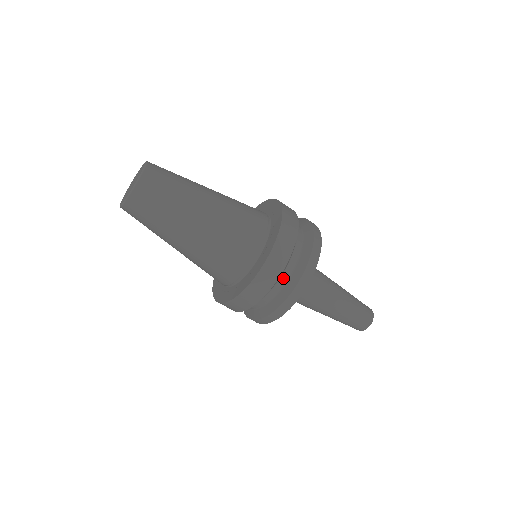
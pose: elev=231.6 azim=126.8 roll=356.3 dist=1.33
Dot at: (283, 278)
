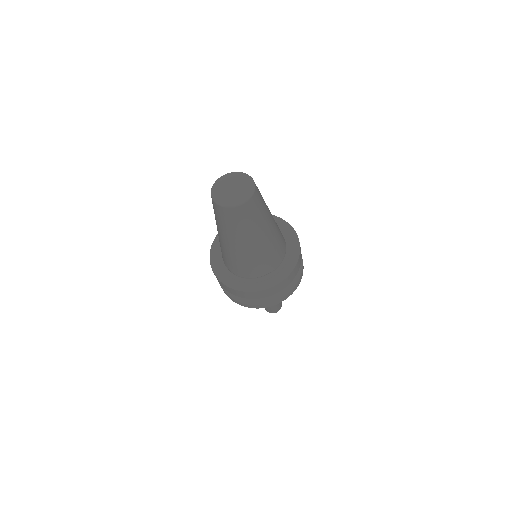
Dot at: occluded
